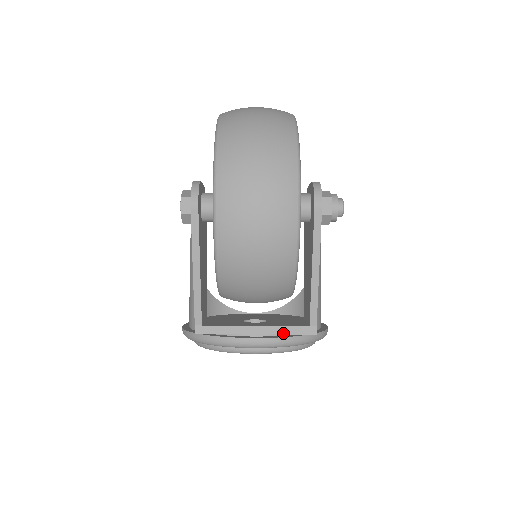
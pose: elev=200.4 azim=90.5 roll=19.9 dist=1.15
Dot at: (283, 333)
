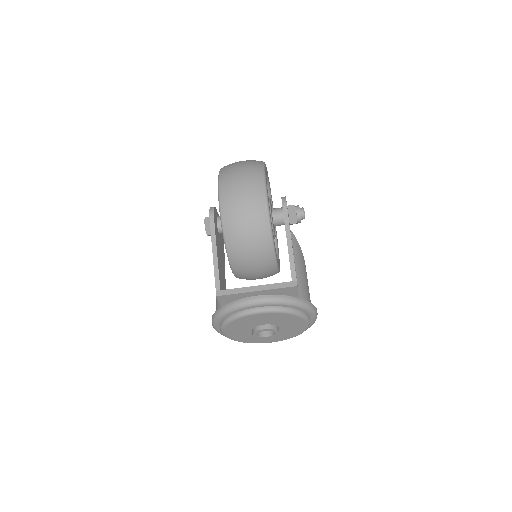
Dot at: (275, 288)
